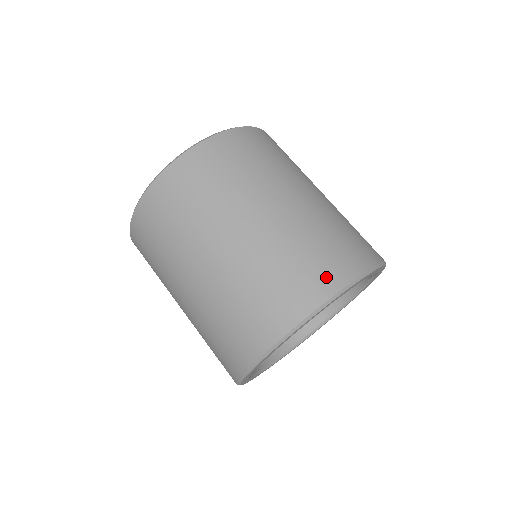
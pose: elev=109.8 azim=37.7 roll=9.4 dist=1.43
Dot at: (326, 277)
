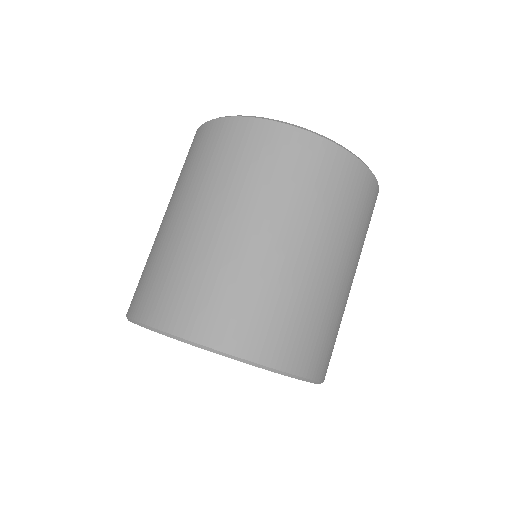
Dot at: (286, 350)
